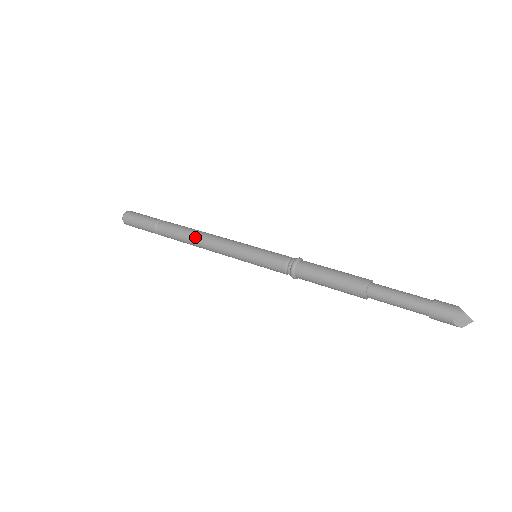
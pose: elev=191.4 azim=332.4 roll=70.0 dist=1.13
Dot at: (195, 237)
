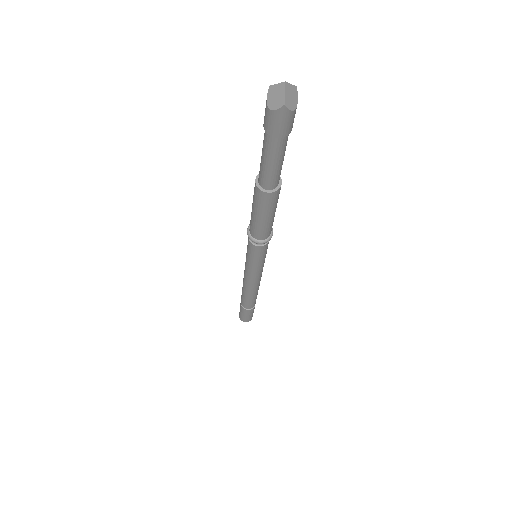
Dot at: occluded
